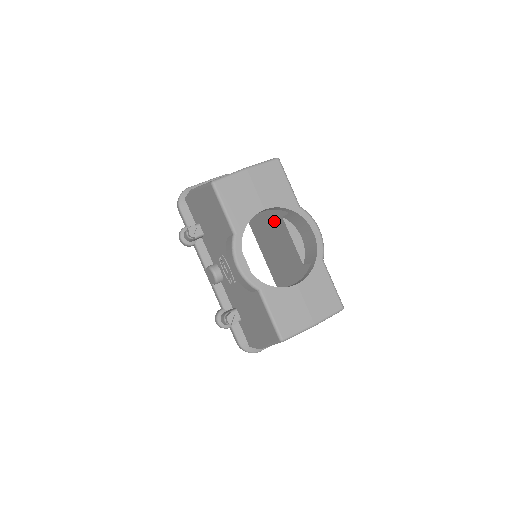
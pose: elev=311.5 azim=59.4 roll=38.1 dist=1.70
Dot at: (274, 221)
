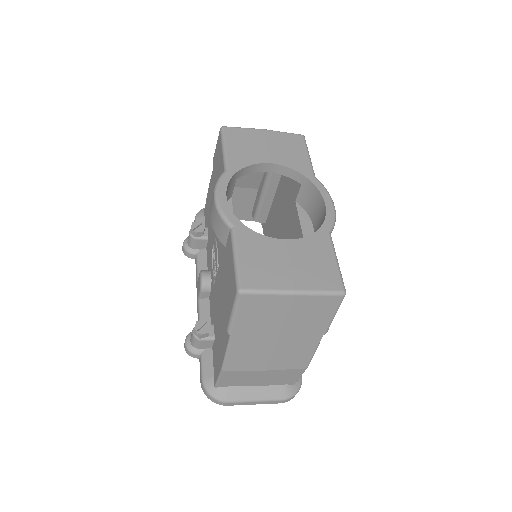
Dot at: (288, 219)
